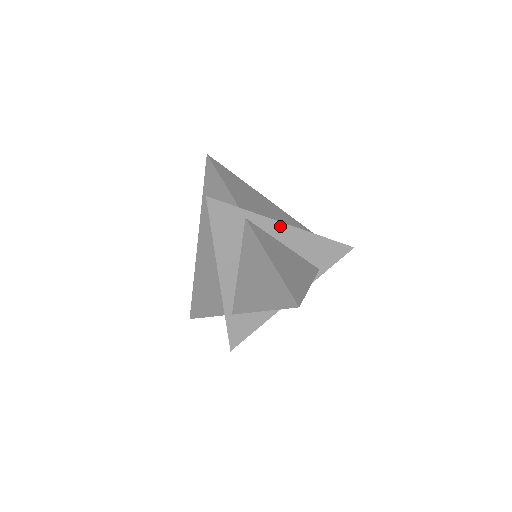
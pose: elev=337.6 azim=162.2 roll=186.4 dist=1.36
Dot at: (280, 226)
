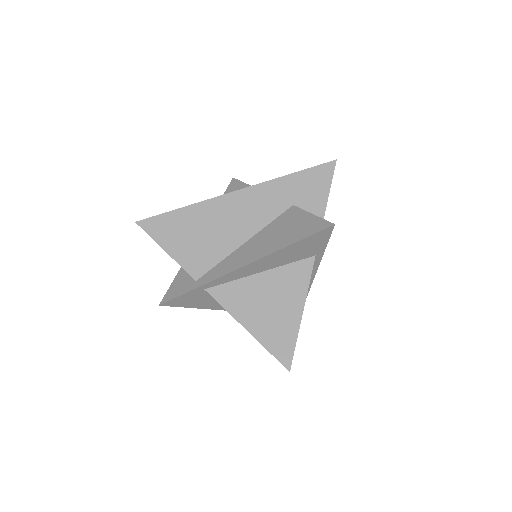
Dot at: (239, 271)
